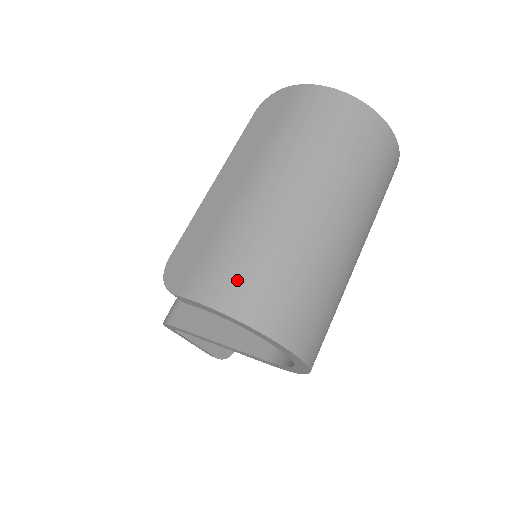
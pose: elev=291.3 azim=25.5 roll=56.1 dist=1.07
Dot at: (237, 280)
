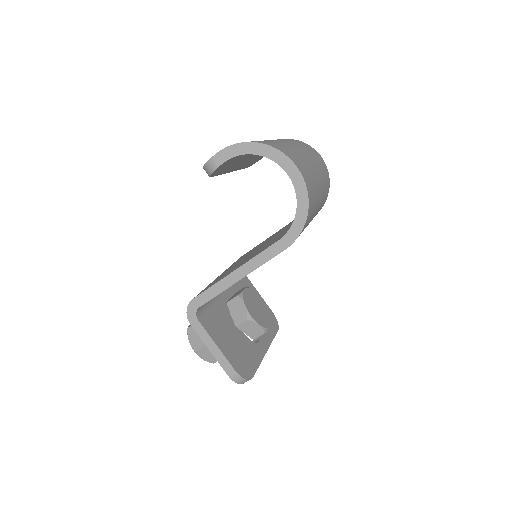
Dot at: occluded
